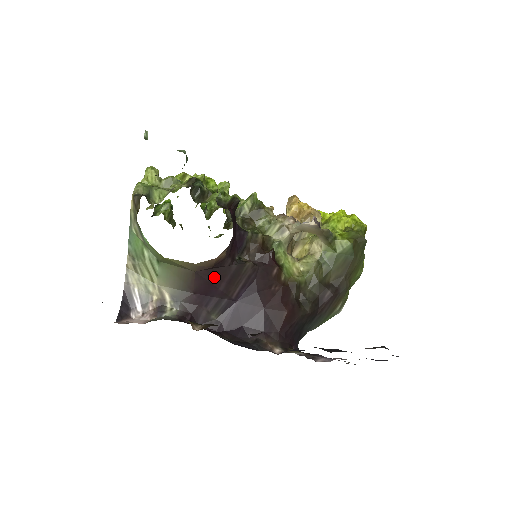
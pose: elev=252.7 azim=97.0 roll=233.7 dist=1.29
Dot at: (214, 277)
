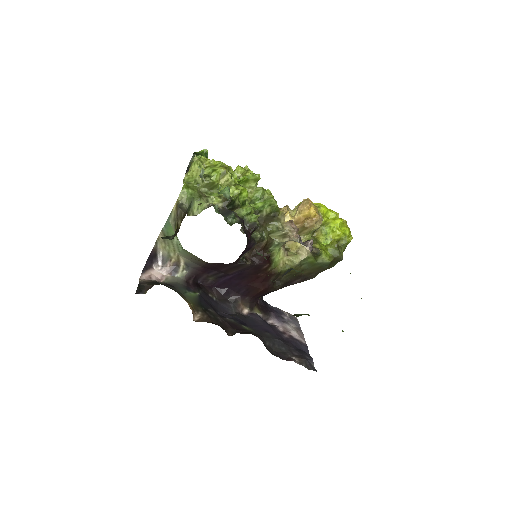
Dot at: (220, 266)
